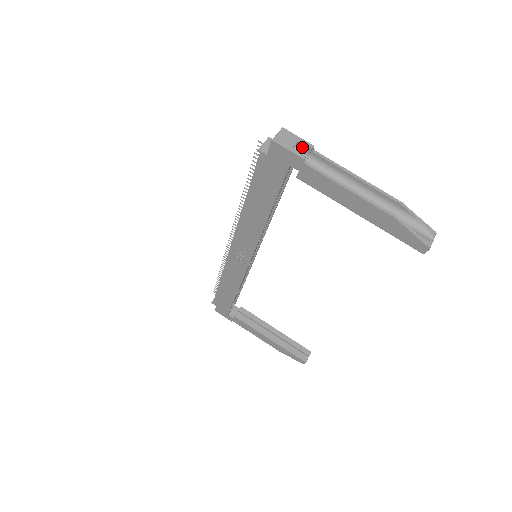
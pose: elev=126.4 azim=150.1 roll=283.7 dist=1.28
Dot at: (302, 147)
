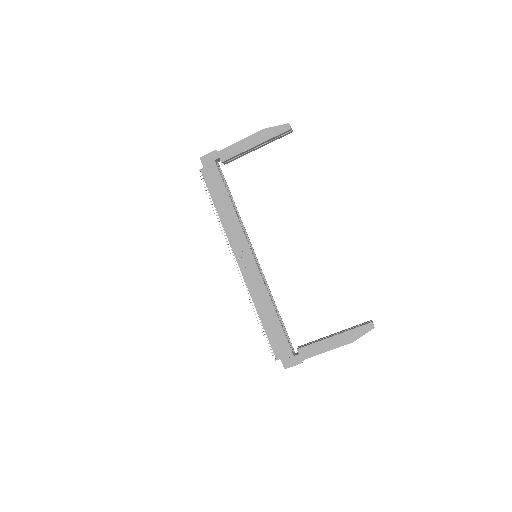
Dot at: occluded
